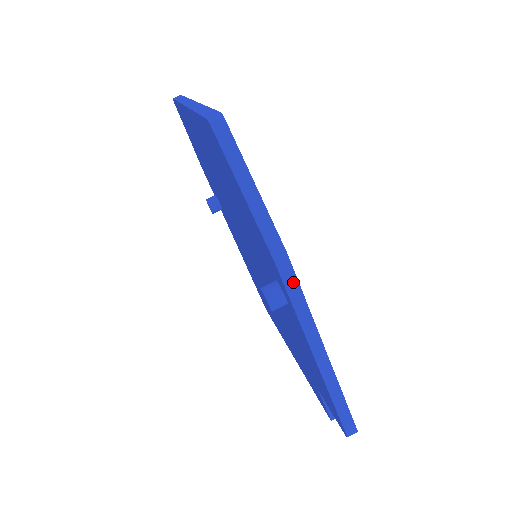
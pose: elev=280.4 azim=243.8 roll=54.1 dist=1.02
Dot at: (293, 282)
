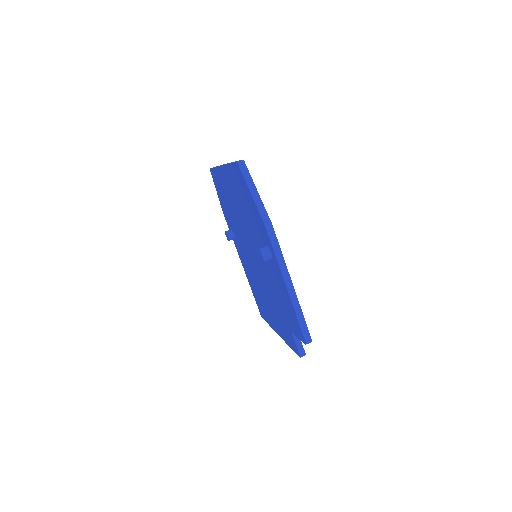
Dot at: (275, 239)
